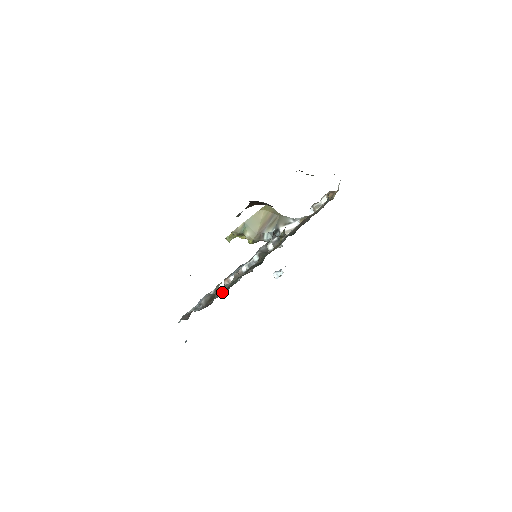
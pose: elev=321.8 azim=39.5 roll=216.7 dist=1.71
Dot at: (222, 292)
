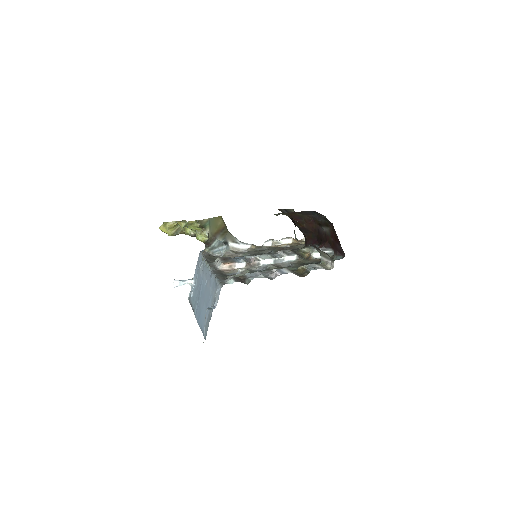
Dot at: occluded
